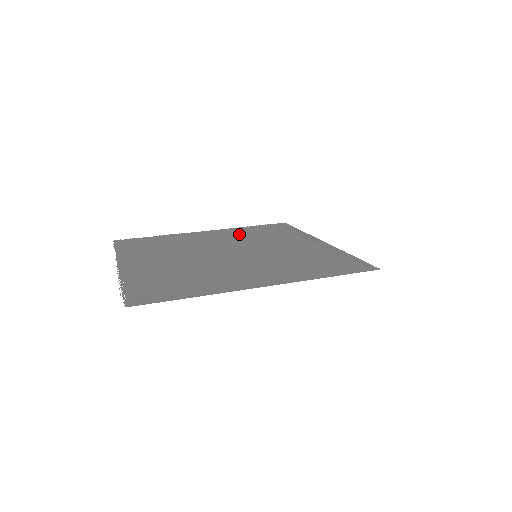
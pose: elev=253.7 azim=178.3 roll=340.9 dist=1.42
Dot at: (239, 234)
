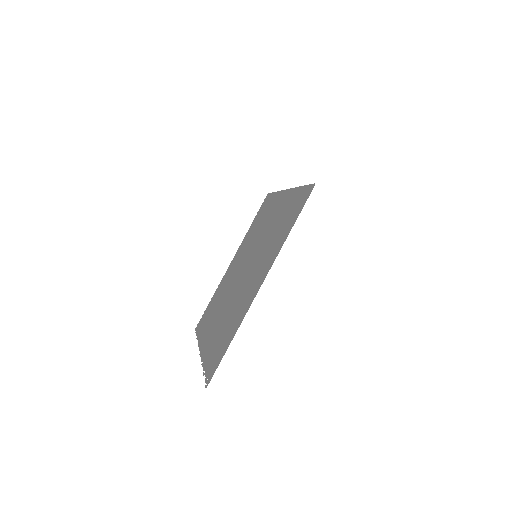
Dot at: (247, 242)
